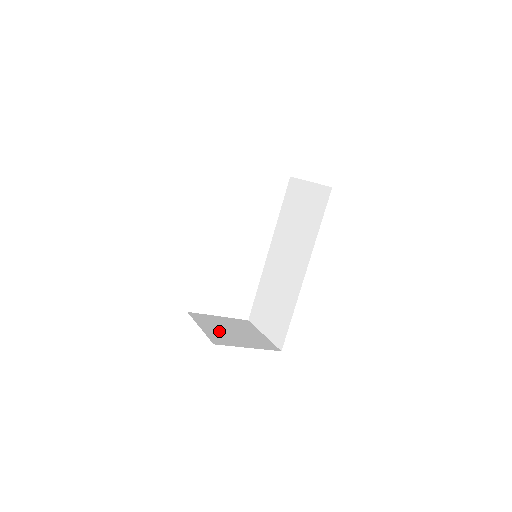
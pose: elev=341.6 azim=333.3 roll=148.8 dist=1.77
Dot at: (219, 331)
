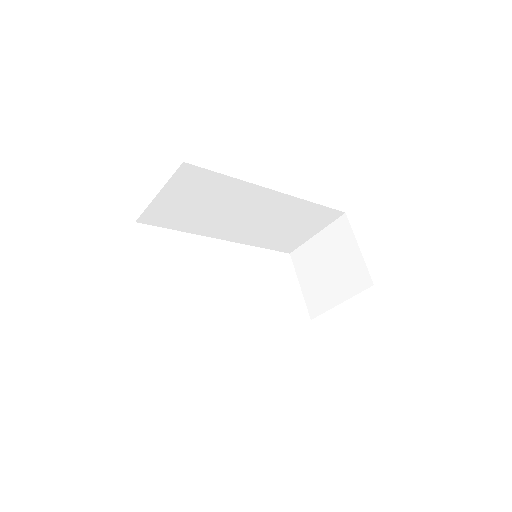
Dot at: occluded
